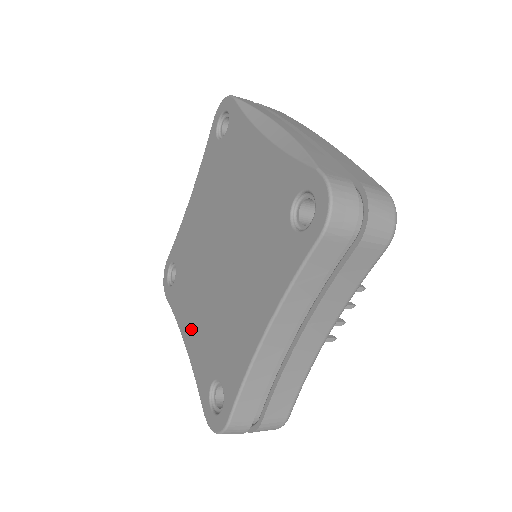
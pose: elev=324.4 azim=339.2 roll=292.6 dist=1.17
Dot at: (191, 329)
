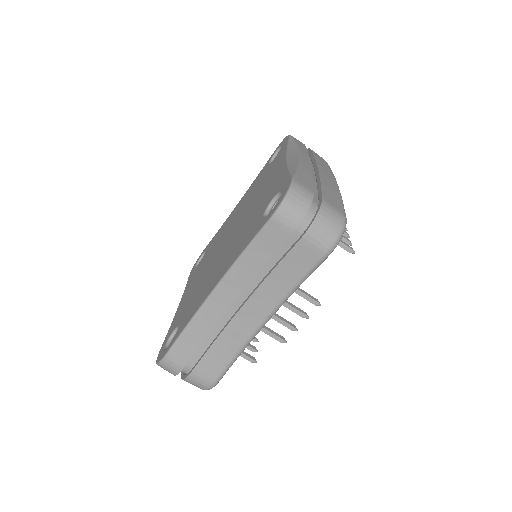
Dot at: (187, 294)
